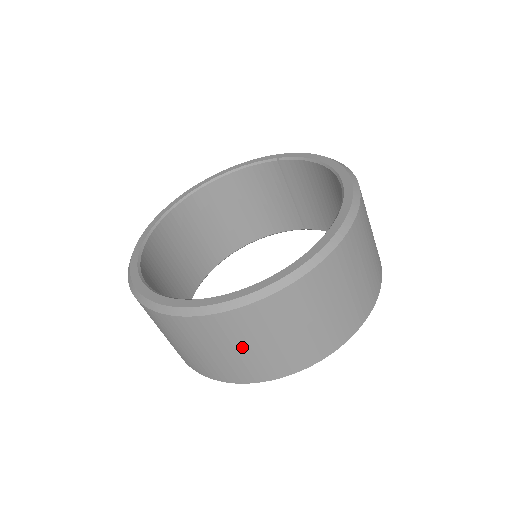
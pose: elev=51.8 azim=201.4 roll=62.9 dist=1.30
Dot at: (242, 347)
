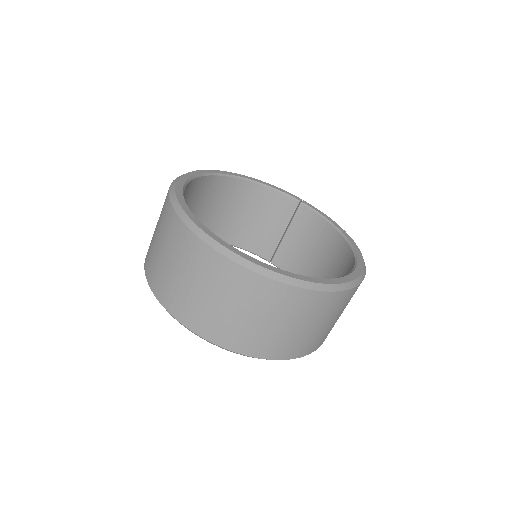
Dot at: (250, 313)
